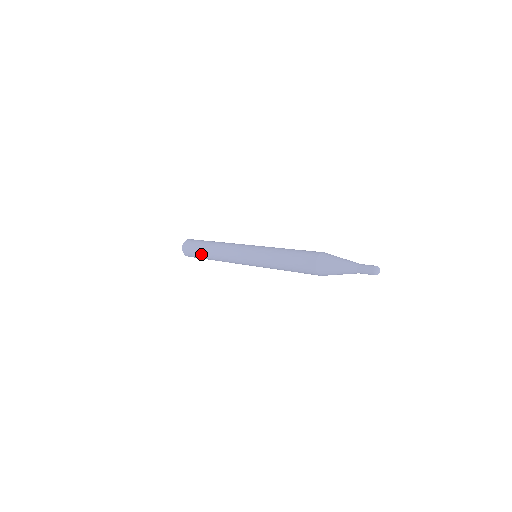
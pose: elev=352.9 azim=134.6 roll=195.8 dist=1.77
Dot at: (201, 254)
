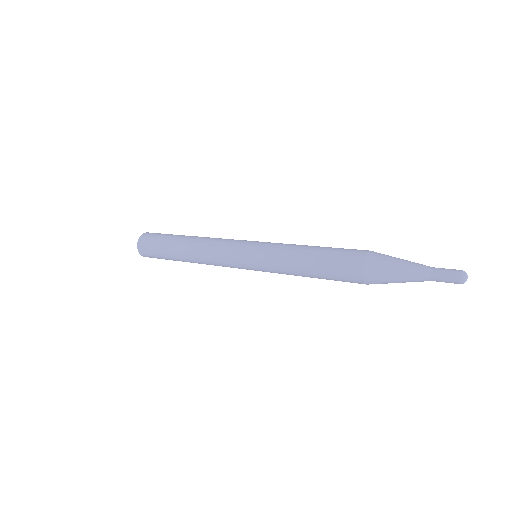
Dot at: (168, 242)
